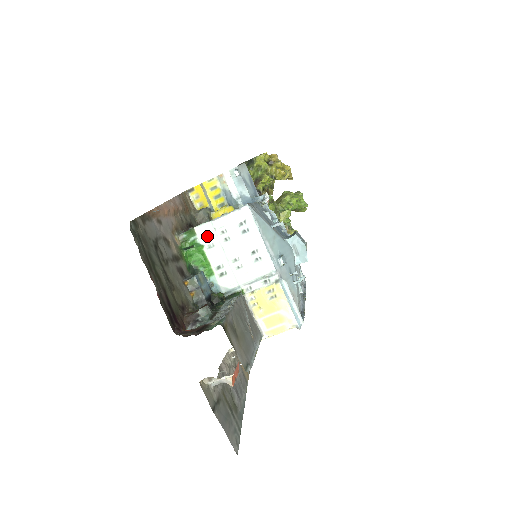
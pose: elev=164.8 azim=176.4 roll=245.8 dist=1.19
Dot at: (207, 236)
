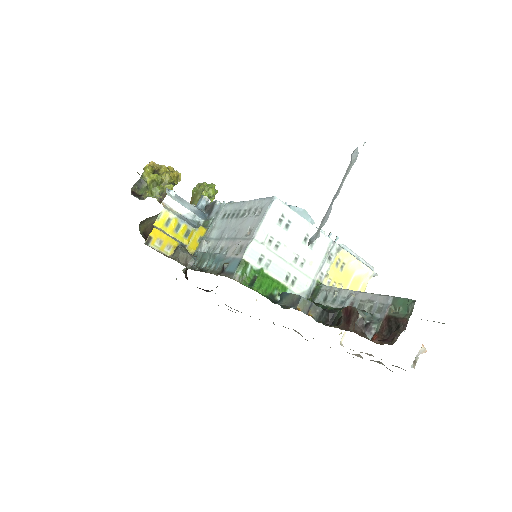
Dot at: (259, 256)
